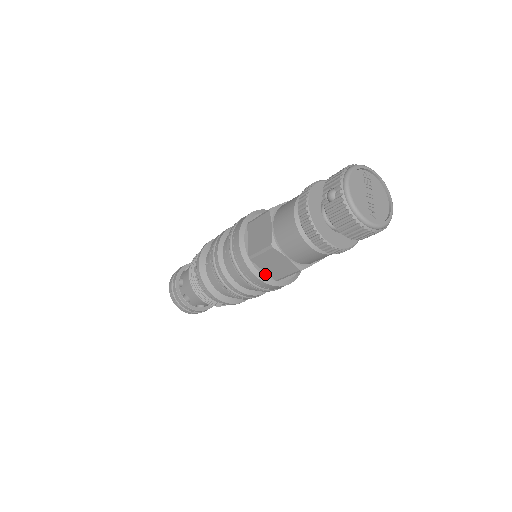
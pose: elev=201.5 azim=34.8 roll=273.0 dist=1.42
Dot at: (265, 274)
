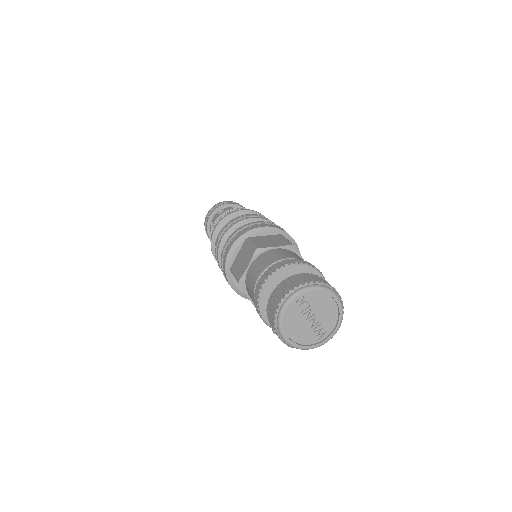
Dot at: occluded
